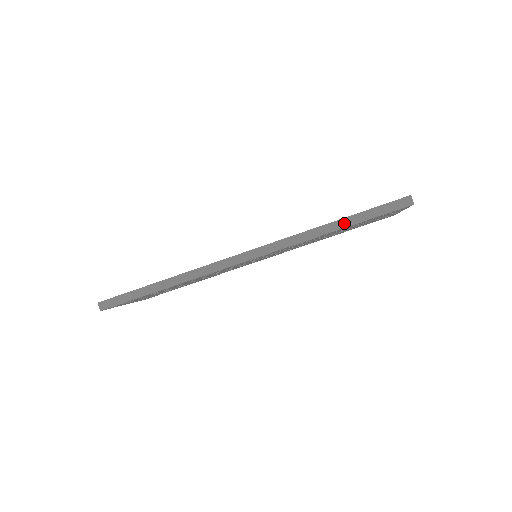
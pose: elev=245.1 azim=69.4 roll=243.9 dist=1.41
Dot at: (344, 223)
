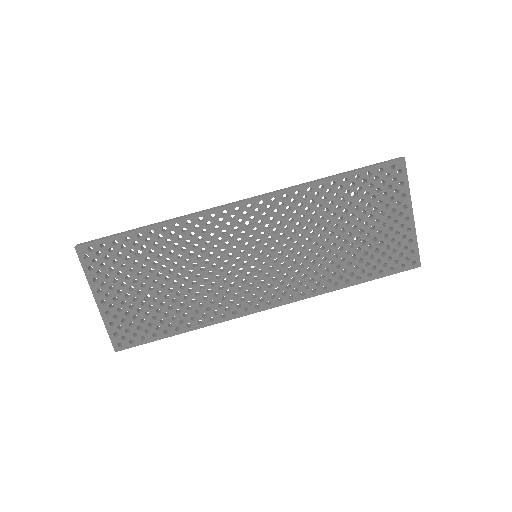
Dot at: (339, 174)
